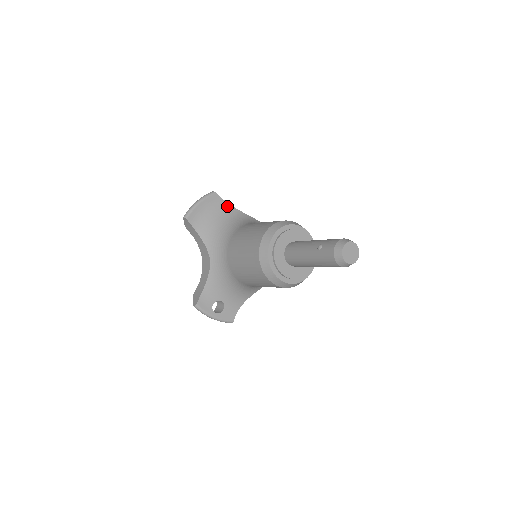
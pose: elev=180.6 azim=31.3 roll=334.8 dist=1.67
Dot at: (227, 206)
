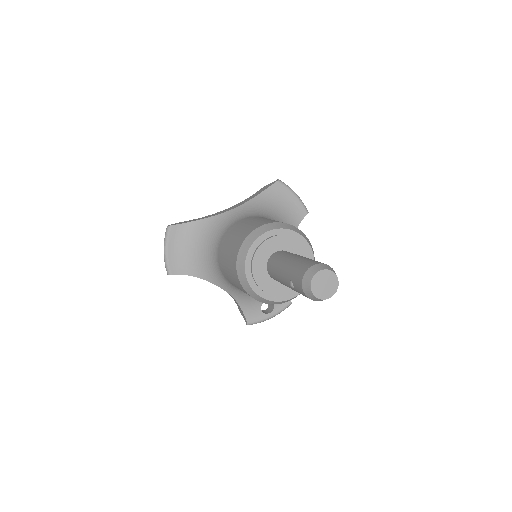
Dot at: (192, 226)
